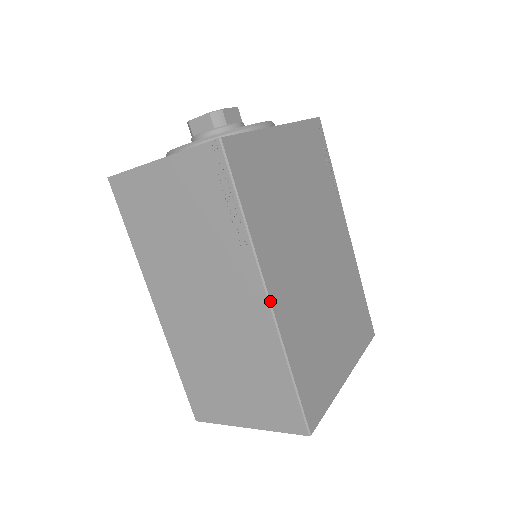
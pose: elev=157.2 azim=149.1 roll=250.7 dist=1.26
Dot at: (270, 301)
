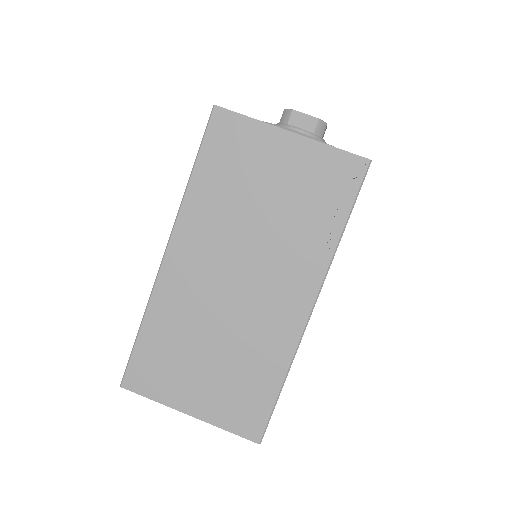
Dot at: occluded
